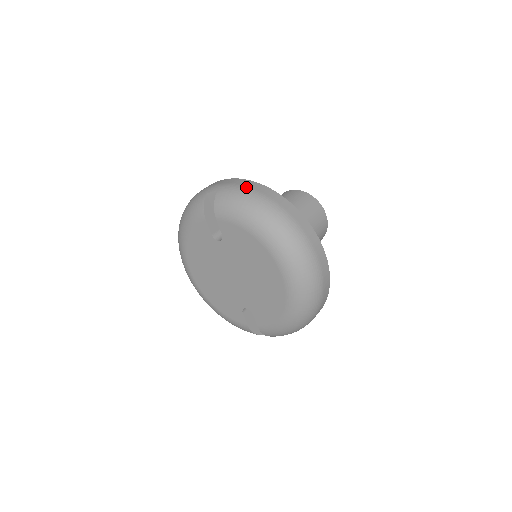
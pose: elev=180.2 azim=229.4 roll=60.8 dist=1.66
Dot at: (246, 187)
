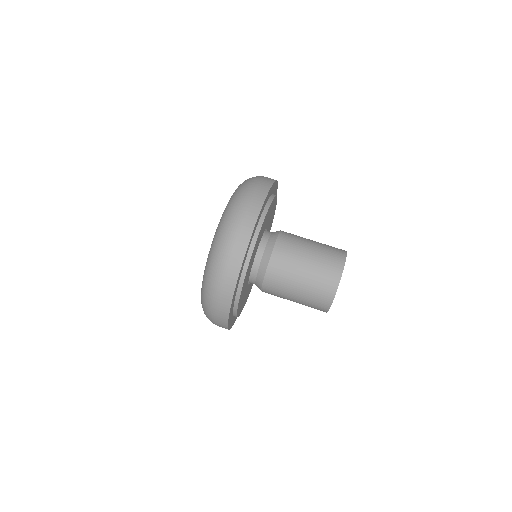
Dot at: (261, 179)
